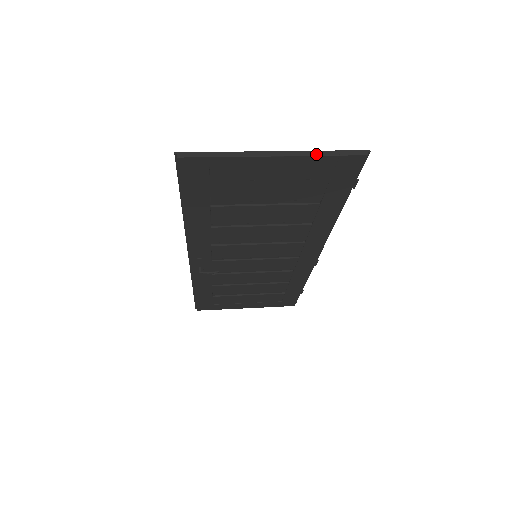
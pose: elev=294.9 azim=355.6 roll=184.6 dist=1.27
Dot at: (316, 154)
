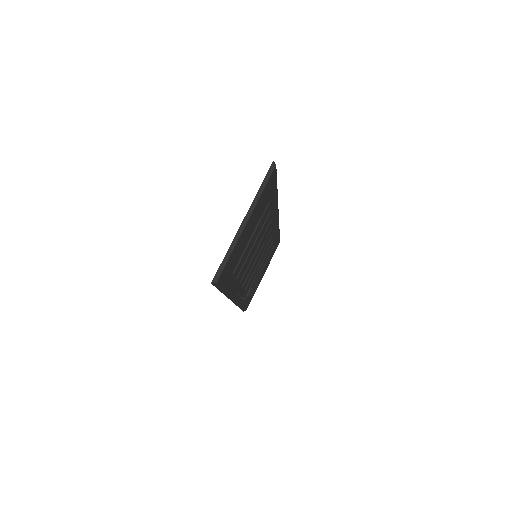
Dot at: (259, 196)
